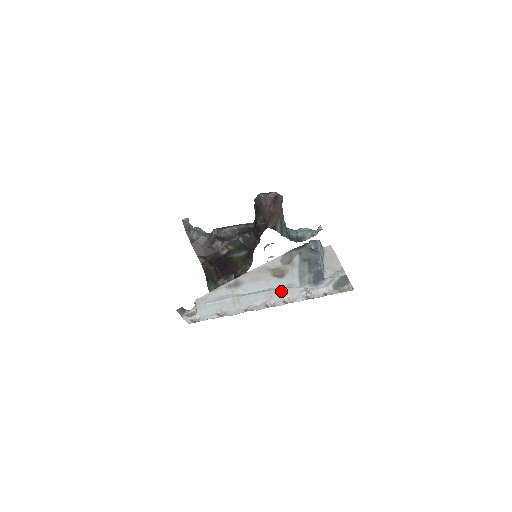
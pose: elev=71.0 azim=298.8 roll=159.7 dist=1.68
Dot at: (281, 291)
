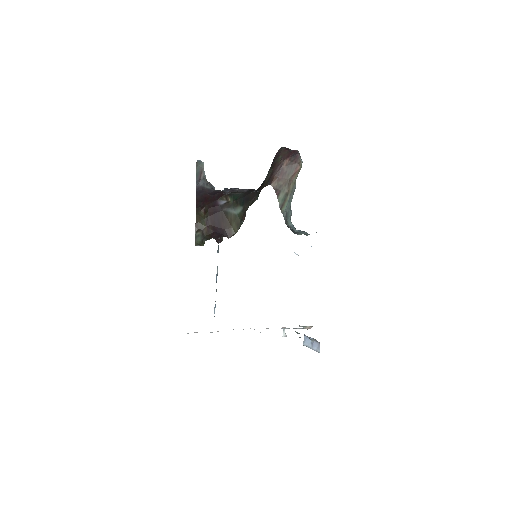
Dot at: occluded
